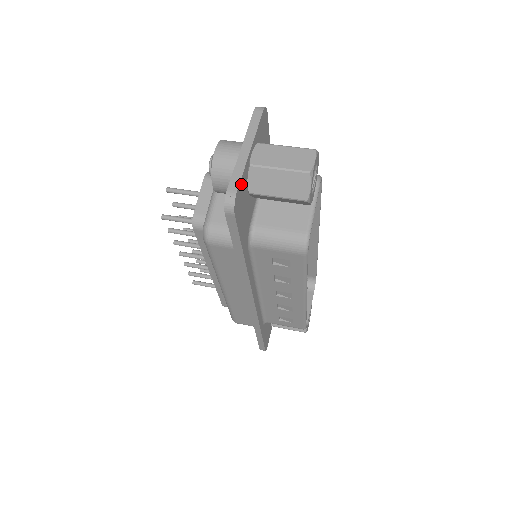
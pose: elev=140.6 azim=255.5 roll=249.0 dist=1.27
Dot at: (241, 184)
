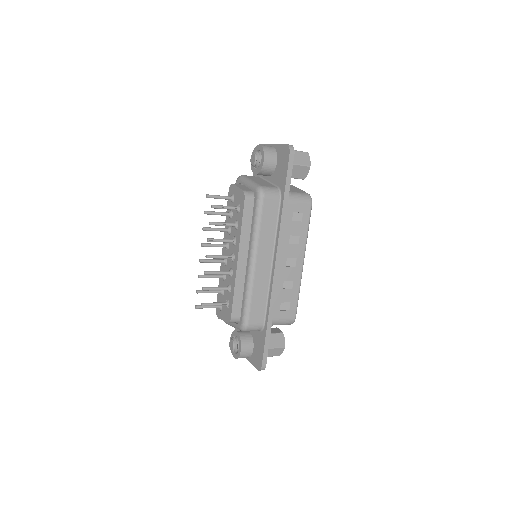
Dot at: occluded
